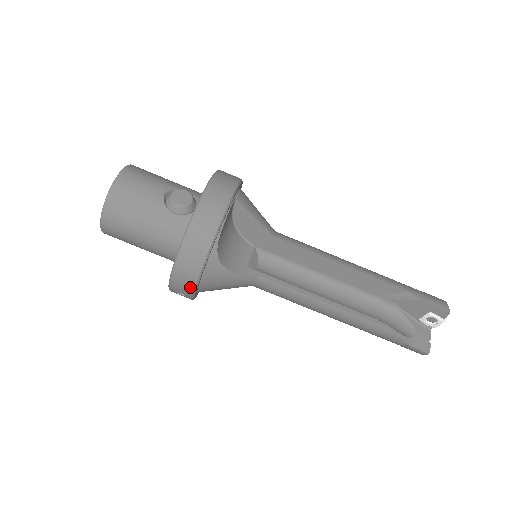
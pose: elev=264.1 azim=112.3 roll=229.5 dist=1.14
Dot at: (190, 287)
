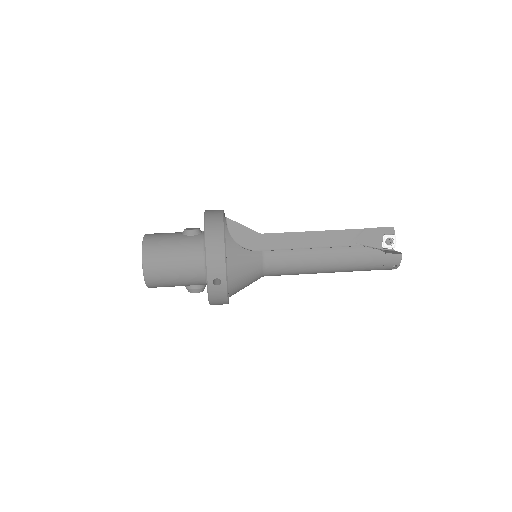
Dot at: (222, 262)
